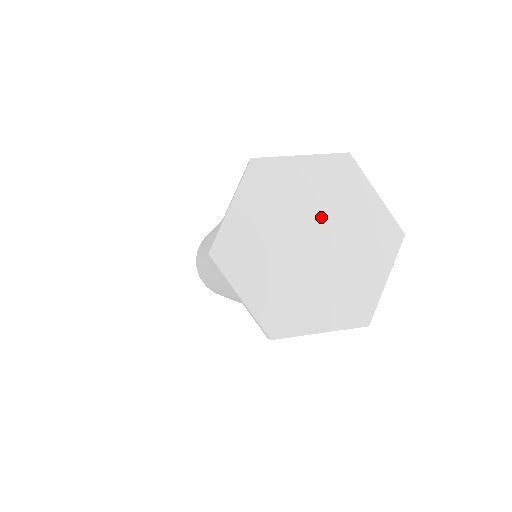
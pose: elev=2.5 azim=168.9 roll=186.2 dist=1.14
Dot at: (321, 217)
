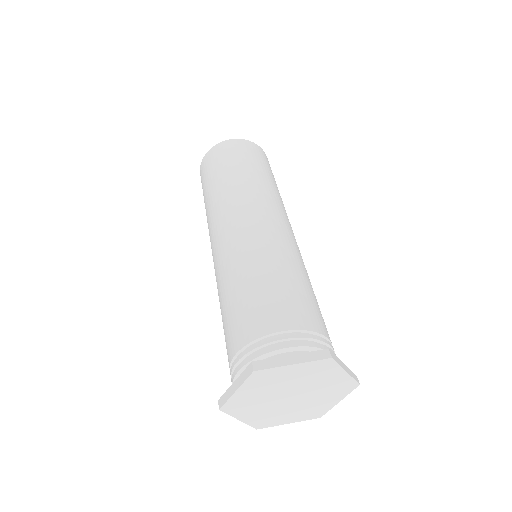
Dot at: (301, 387)
